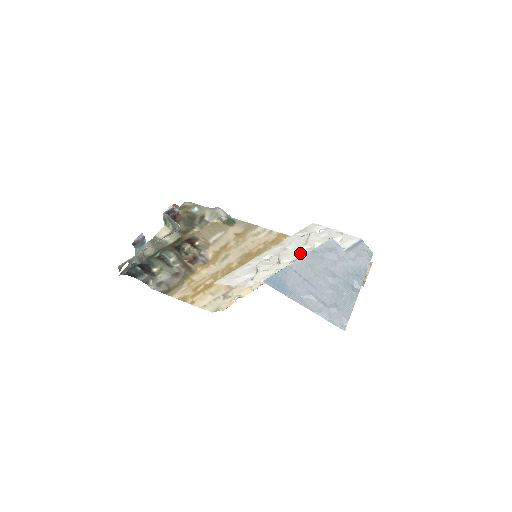
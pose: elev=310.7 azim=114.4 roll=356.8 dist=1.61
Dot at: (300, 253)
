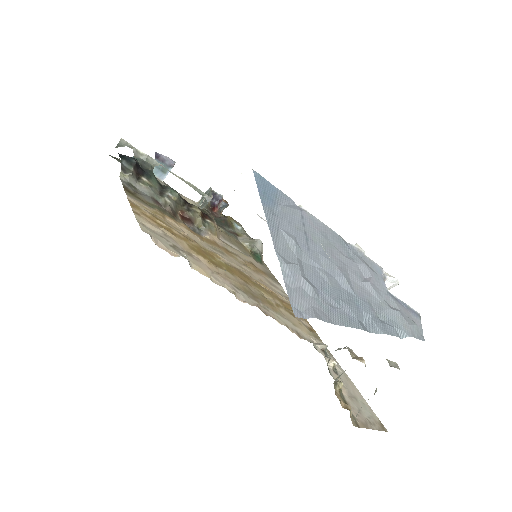
Dot at: occluded
